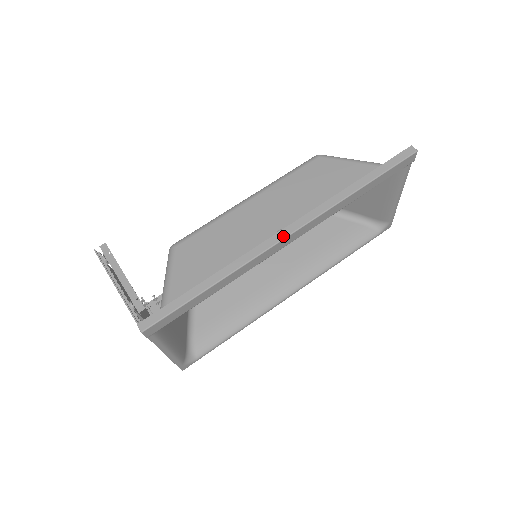
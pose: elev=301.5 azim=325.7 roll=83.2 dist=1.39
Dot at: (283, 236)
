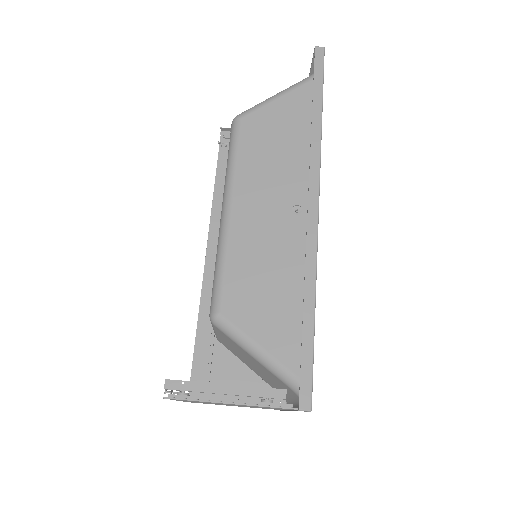
Dot at: (316, 208)
